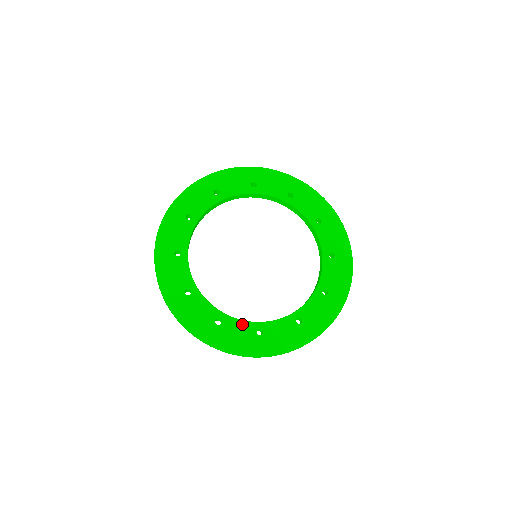
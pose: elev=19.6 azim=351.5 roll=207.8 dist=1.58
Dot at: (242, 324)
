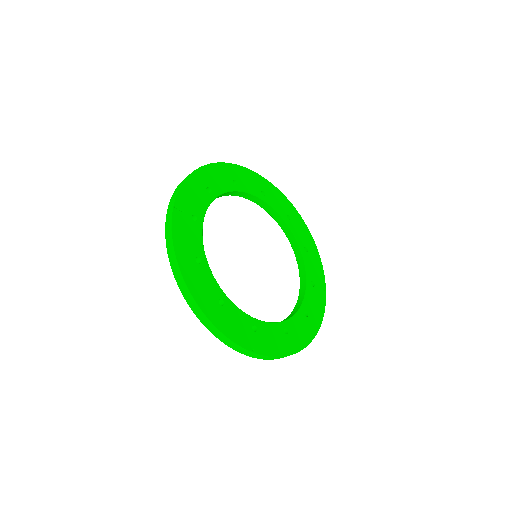
Dot at: (272, 326)
